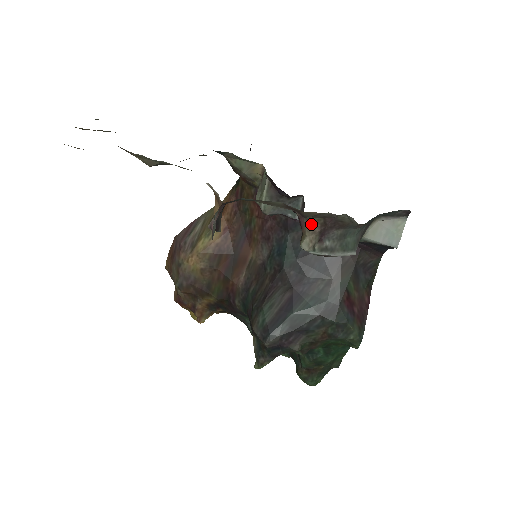
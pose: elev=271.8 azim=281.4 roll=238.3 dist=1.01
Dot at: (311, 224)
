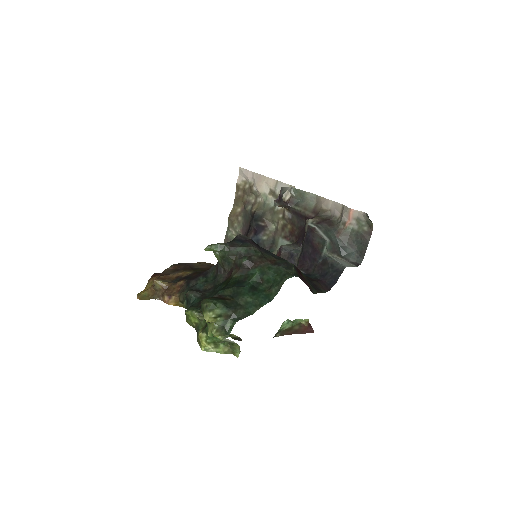
Dot at: (319, 217)
